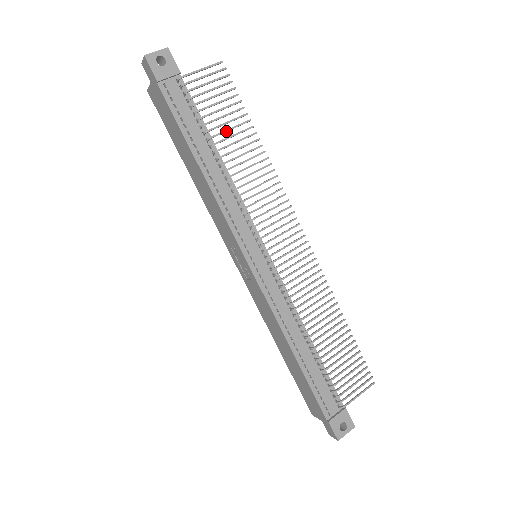
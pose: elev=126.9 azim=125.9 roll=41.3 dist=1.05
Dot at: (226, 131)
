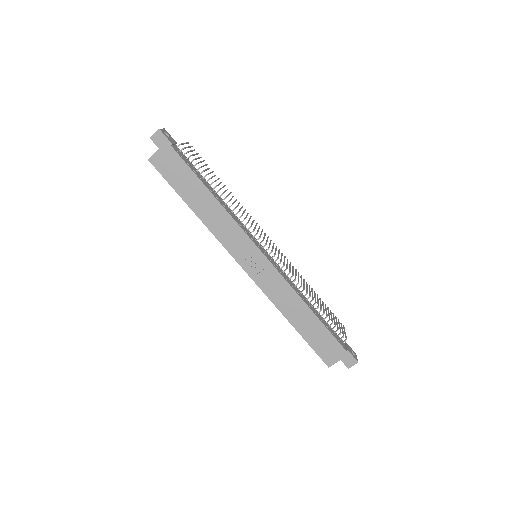
Dot at: occluded
